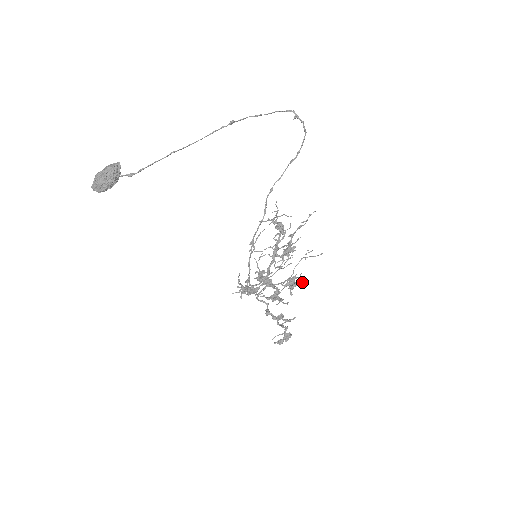
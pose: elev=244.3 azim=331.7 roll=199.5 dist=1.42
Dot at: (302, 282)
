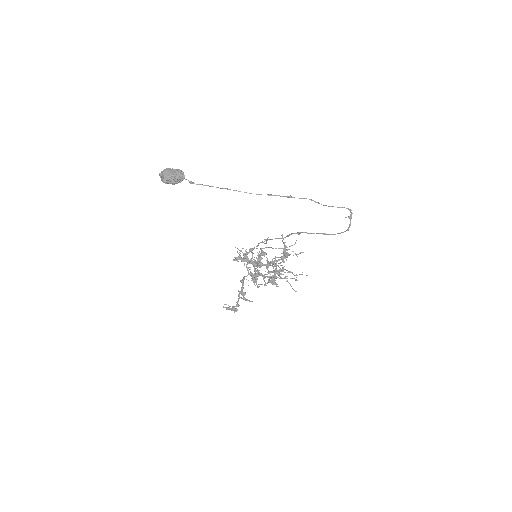
Dot at: (277, 286)
